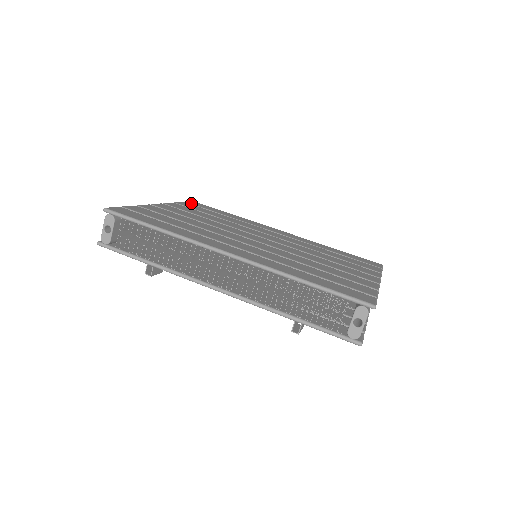
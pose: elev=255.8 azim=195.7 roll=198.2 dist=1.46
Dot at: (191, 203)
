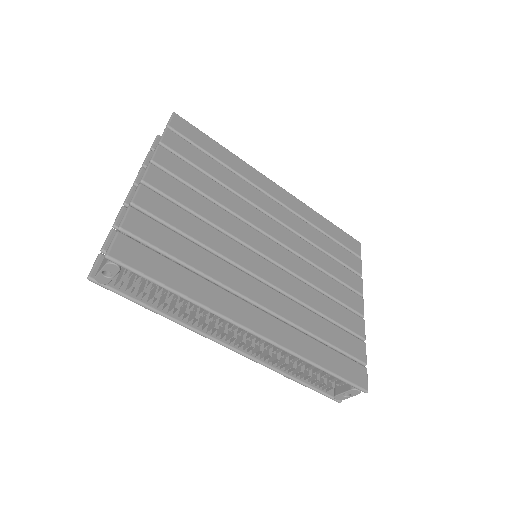
Dot at: (177, 129)
